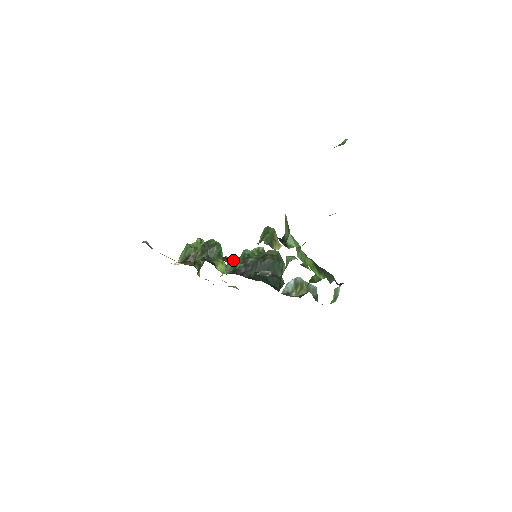
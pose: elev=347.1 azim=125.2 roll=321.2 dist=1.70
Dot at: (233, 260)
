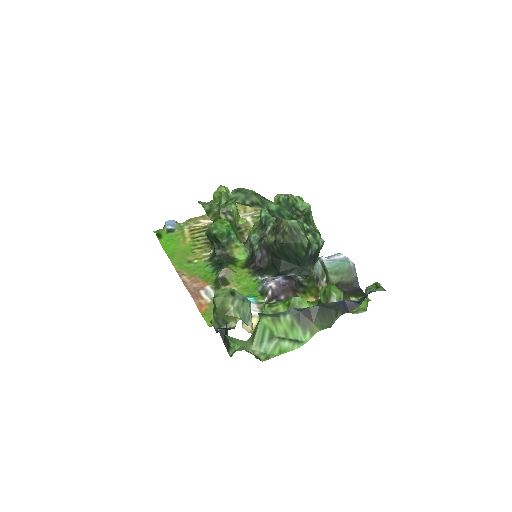
Dot at: (251, 232)
